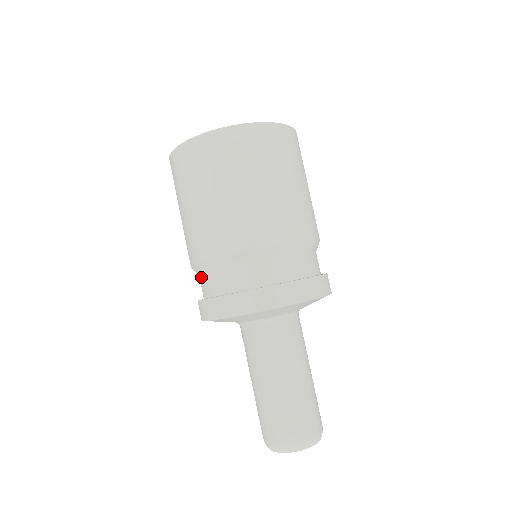
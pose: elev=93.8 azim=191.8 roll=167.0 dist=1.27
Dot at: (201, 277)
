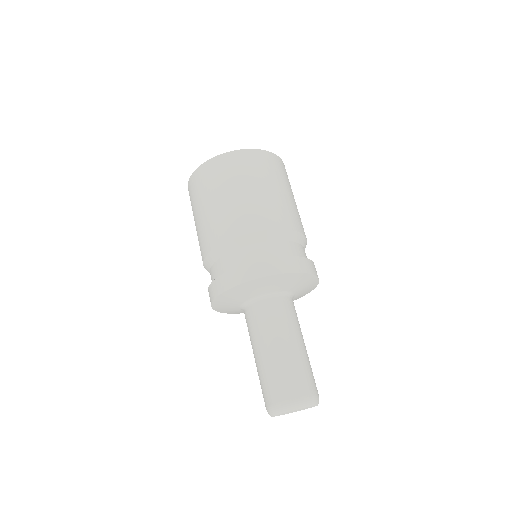
Dot at: occluded
